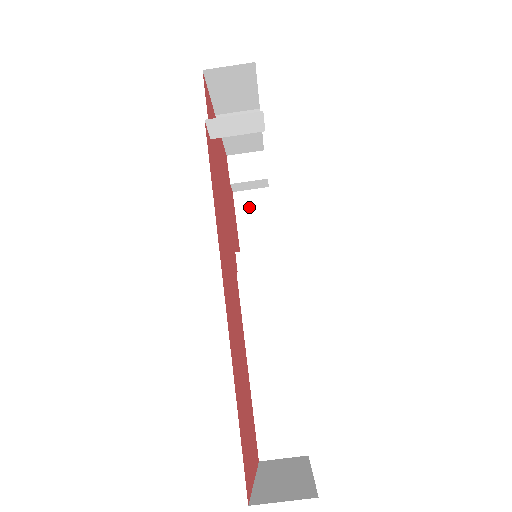
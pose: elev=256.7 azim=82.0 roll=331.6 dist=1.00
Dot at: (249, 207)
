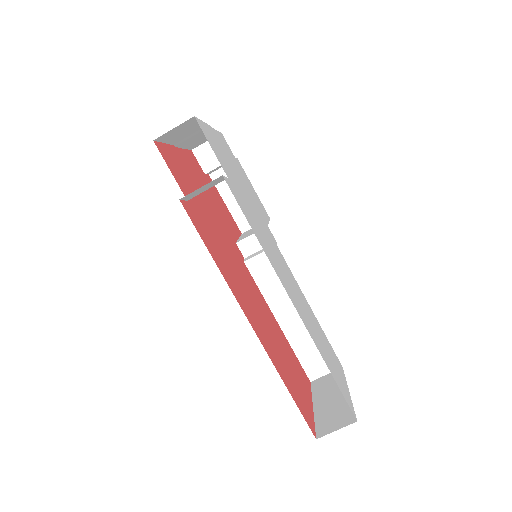
Dot at: occluded
